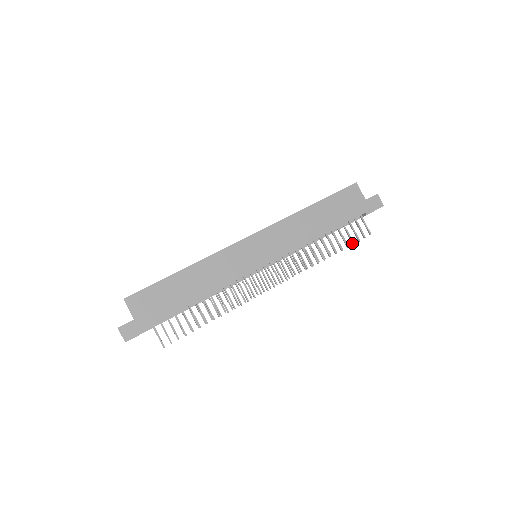
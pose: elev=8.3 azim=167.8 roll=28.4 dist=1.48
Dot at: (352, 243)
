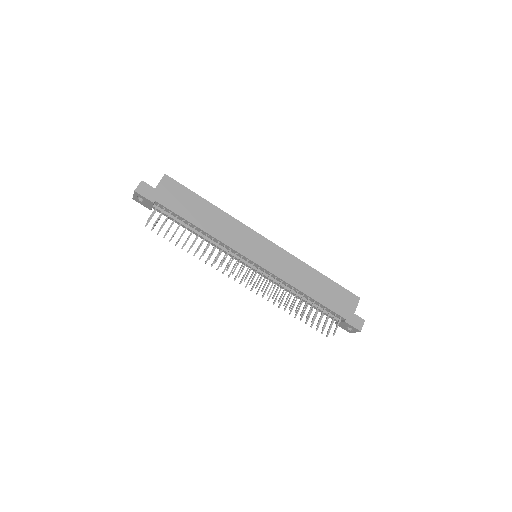
Dot at: (317, 324)
